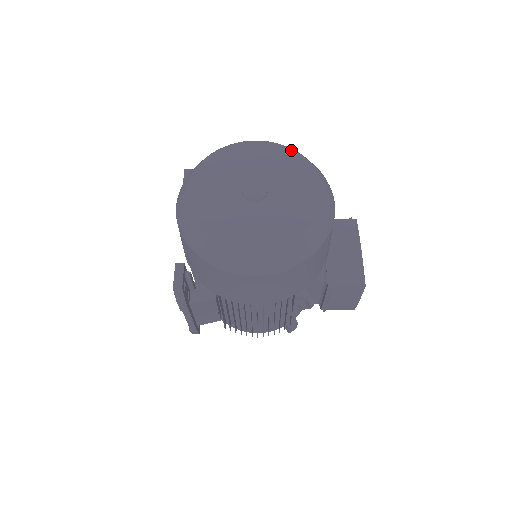
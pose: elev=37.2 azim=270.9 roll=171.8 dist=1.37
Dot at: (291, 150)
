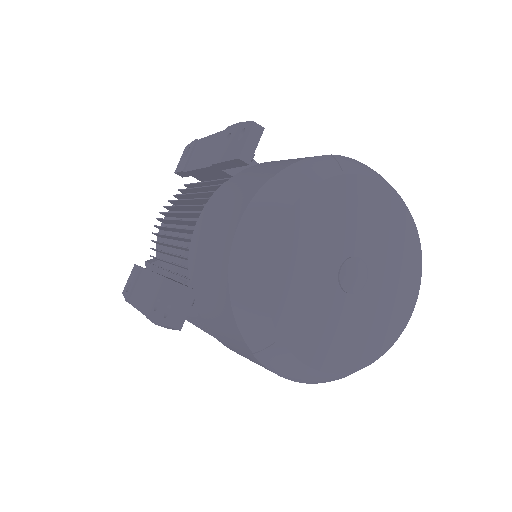
Dot at: (414, 226)
